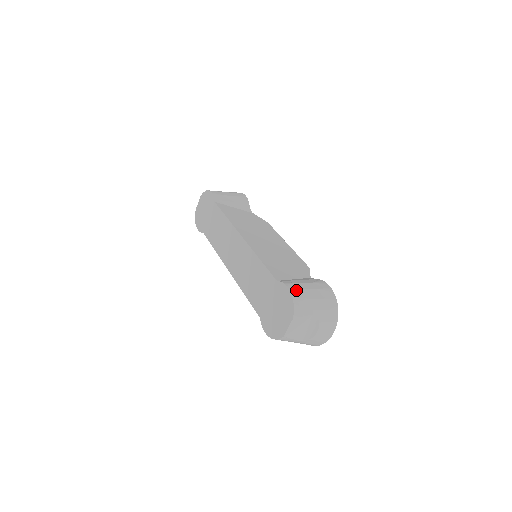
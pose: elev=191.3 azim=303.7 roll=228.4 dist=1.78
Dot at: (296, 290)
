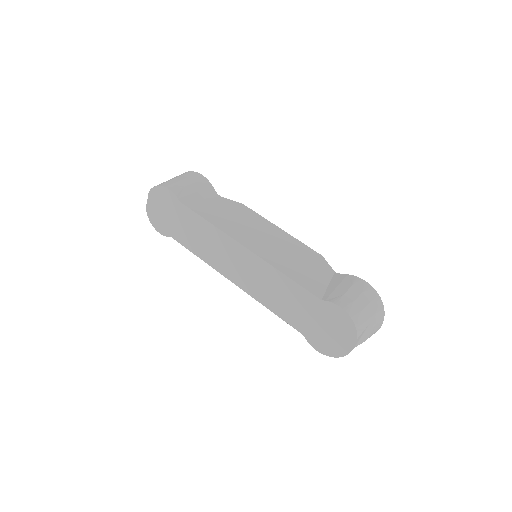
Dot at: (349, 307)
